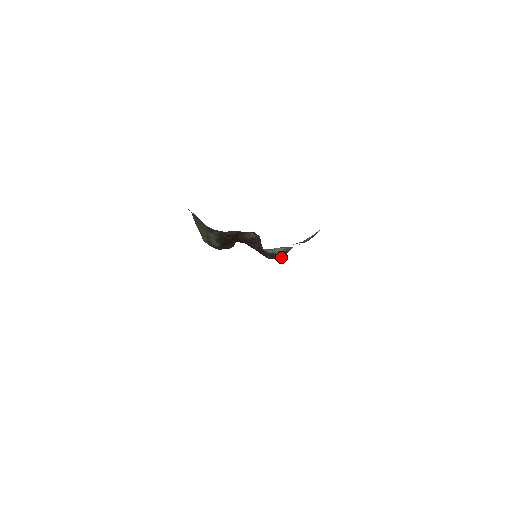
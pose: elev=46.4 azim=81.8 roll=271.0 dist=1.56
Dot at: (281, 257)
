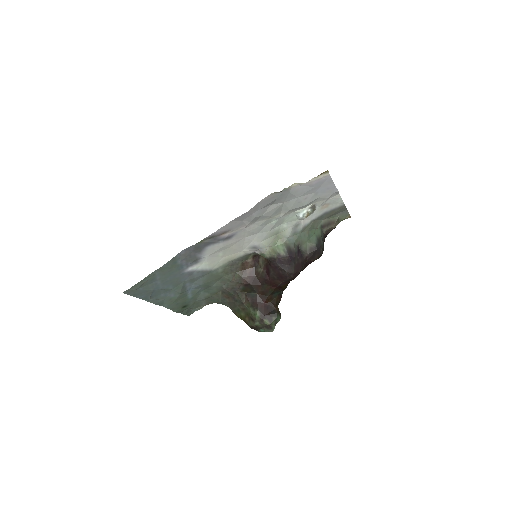
Dot at: (291, 258)
